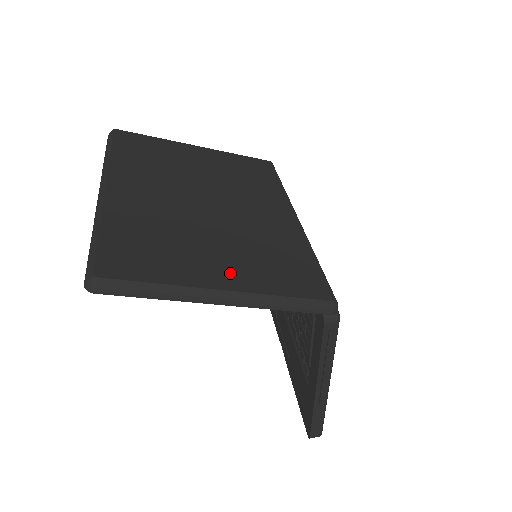
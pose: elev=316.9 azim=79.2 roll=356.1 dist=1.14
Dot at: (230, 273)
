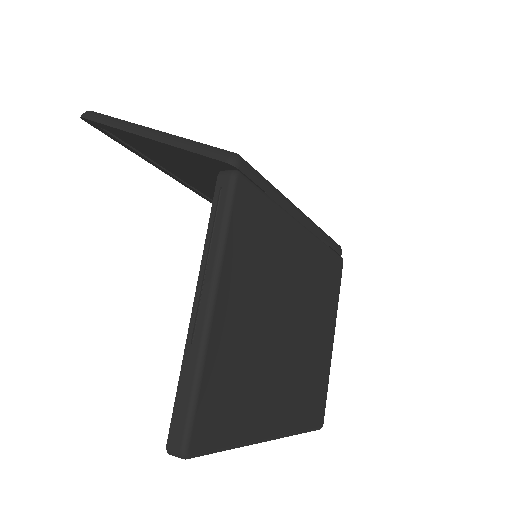
Dot at: occluded
